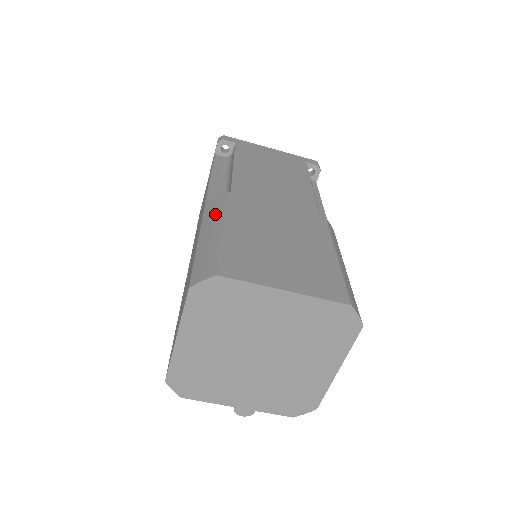
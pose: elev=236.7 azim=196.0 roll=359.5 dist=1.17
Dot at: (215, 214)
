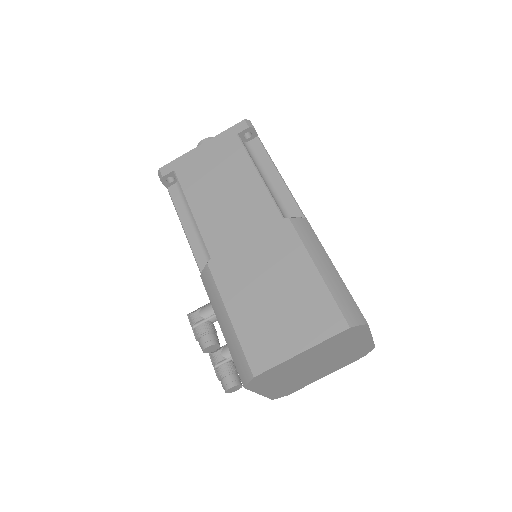
Dot at: (317, 245)
